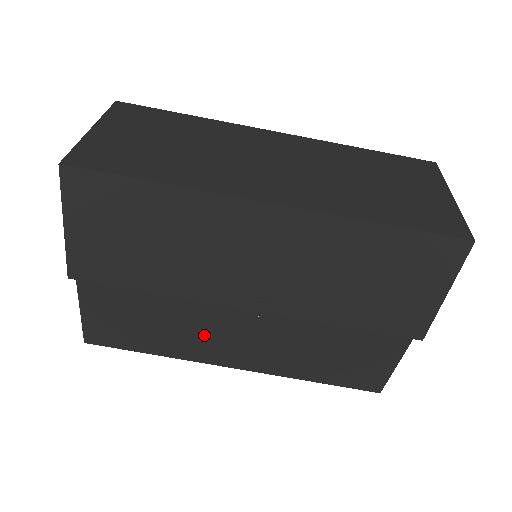
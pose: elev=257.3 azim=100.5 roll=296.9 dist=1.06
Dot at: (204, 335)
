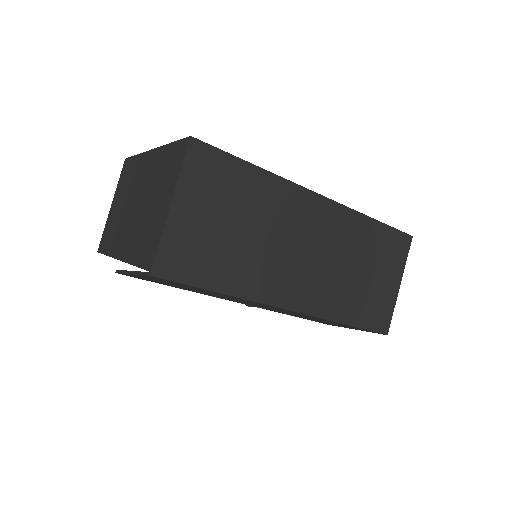
Dot at: occluded
